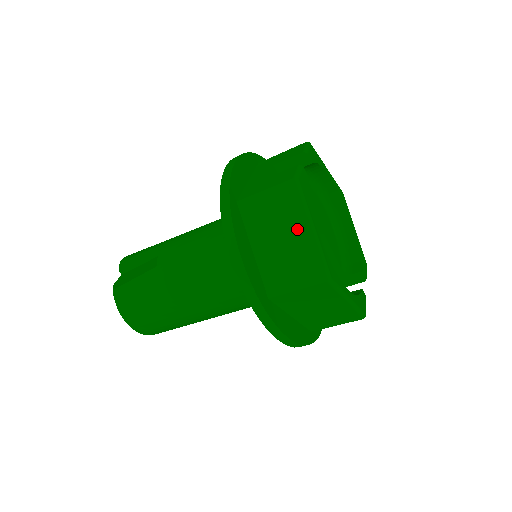
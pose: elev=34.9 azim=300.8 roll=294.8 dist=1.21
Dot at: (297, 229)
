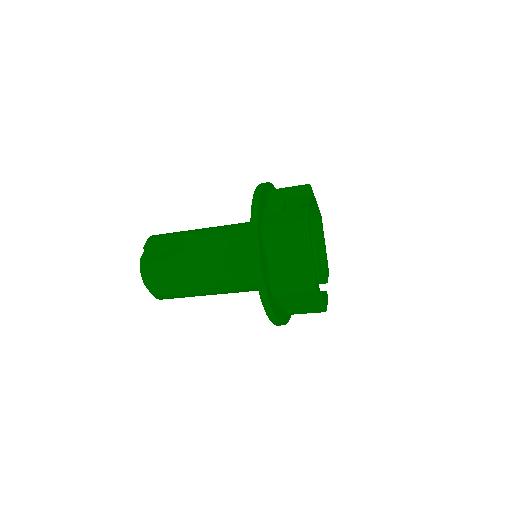
Dot at: (300, 254)
